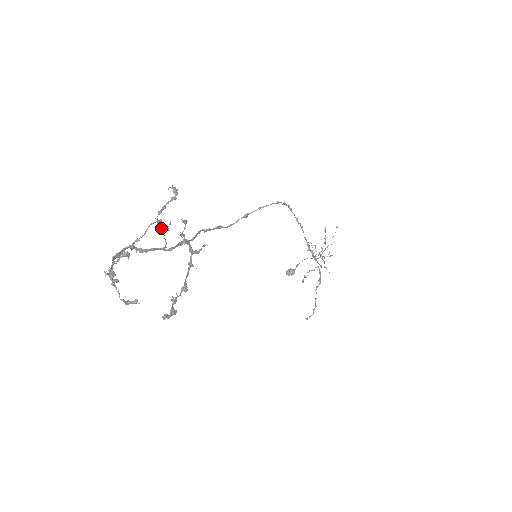
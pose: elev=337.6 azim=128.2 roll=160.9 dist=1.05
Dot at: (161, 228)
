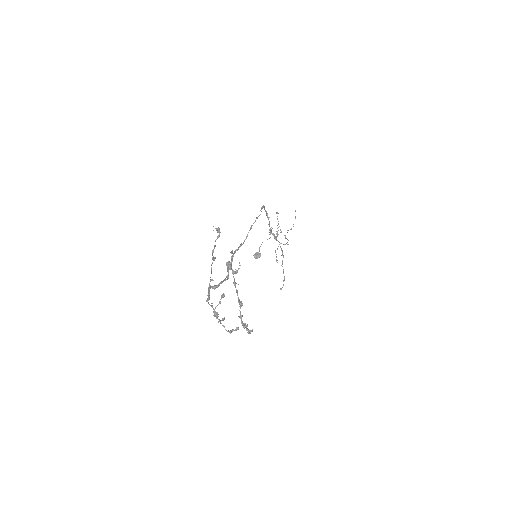
Dot at: (226, 265)
